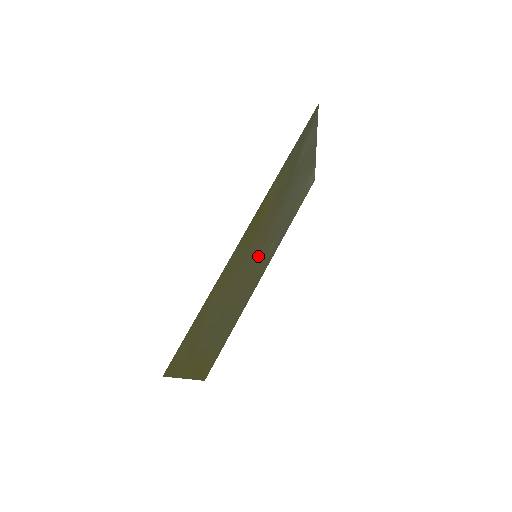
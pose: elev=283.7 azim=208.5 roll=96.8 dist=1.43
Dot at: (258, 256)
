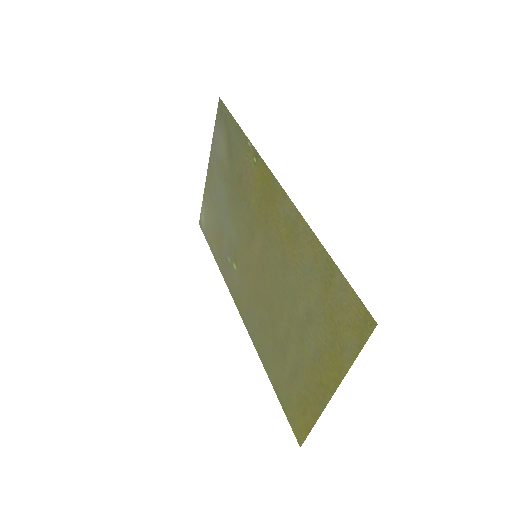
Dot at: (251, 262)
